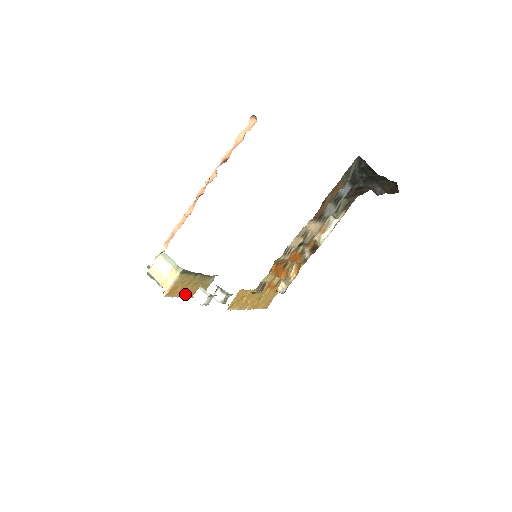
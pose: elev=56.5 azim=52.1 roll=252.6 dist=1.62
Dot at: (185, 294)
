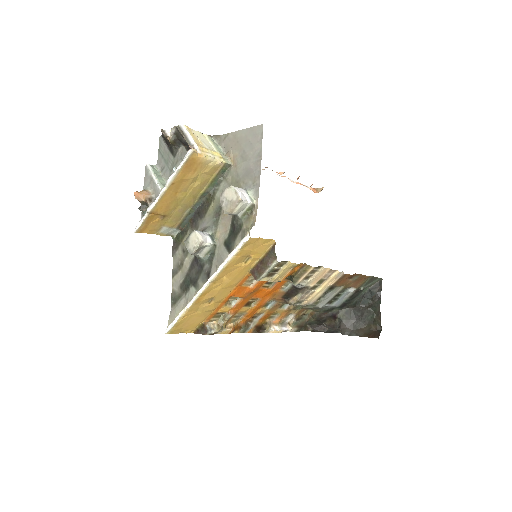
Dot at: (168, 193)
